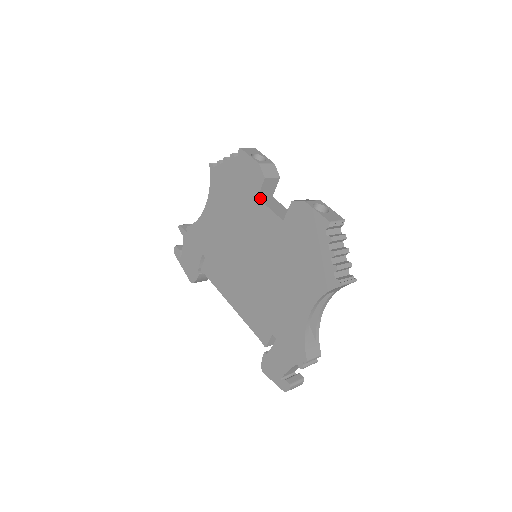
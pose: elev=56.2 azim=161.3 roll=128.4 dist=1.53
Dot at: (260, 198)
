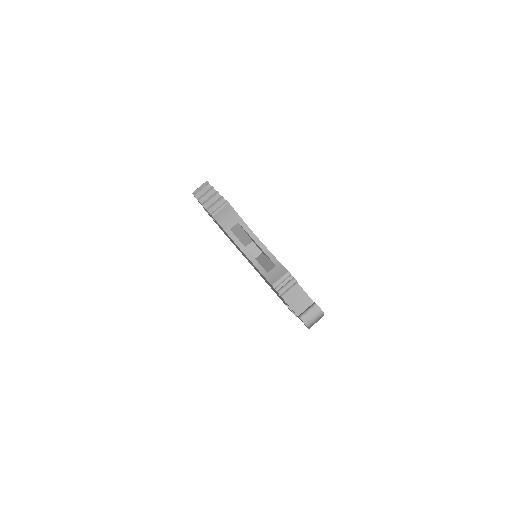
Dot at: occluded
